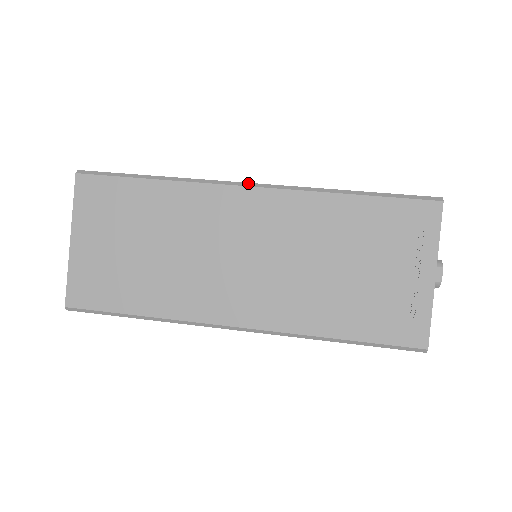
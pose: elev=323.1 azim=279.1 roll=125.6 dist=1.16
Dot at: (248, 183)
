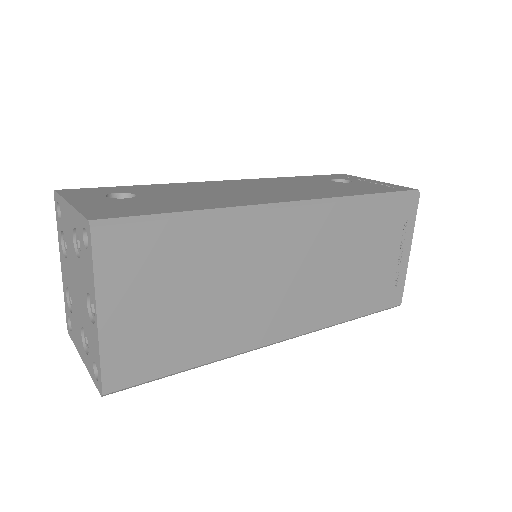
Dot at: (291, 202)
